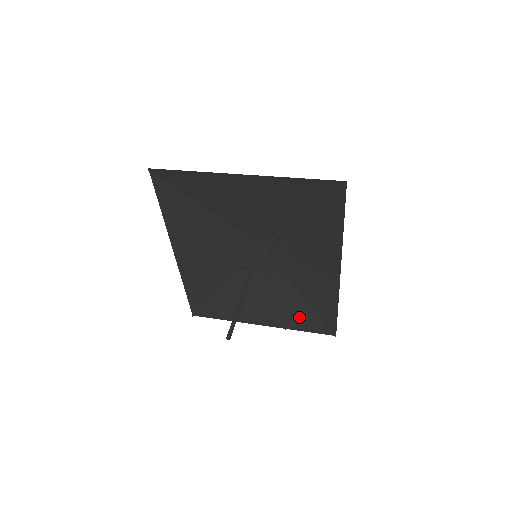
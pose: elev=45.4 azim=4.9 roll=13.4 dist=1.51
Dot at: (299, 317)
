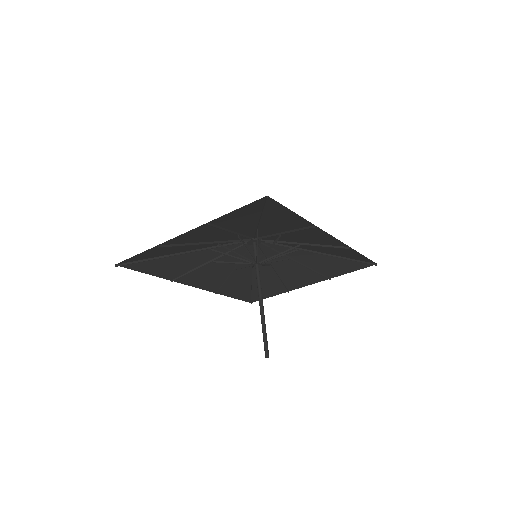
Dot at: (334, 267)
